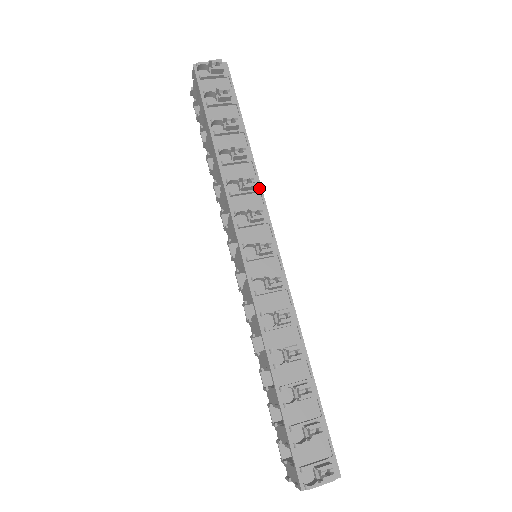
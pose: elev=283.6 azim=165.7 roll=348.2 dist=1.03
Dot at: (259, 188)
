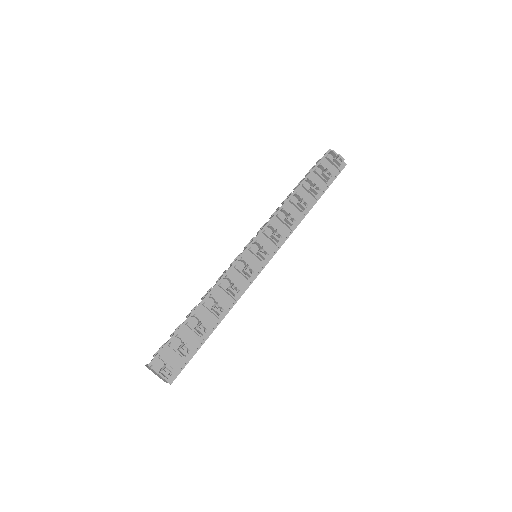
Dot at: (293, 228)
